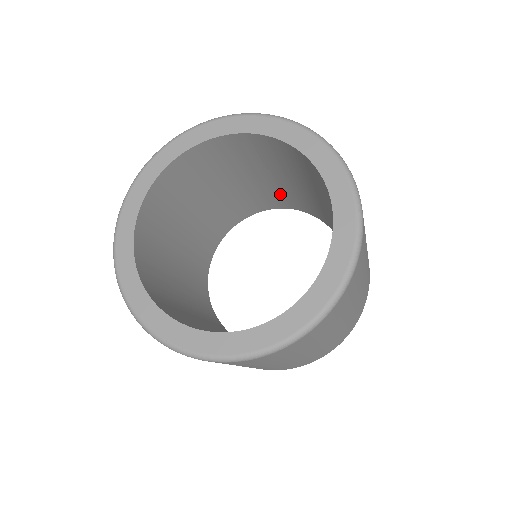
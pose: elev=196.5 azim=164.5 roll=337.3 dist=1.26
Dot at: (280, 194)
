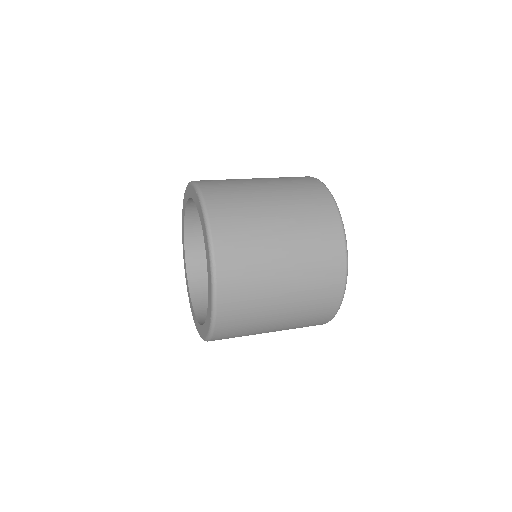
Dot at: occluded
